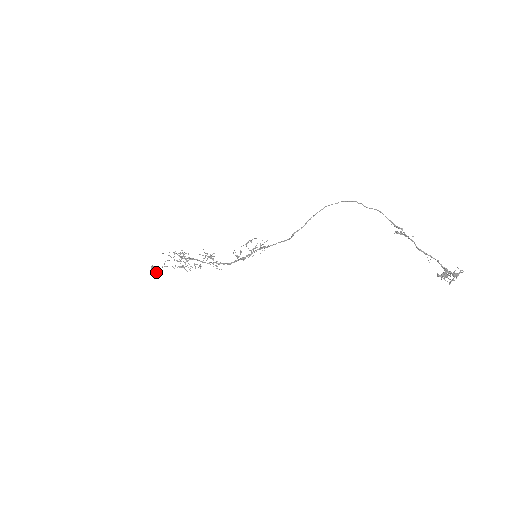
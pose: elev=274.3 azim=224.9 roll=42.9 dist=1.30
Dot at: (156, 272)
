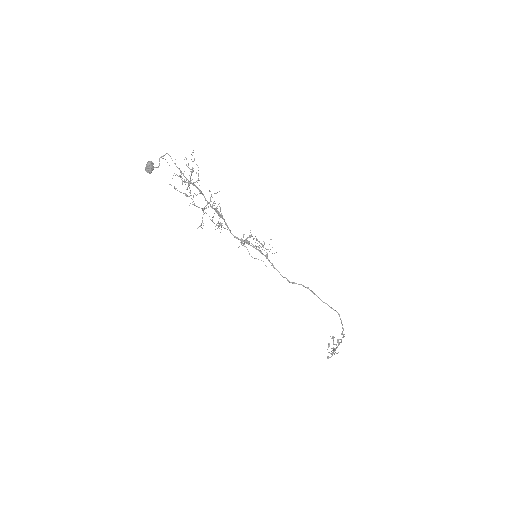
Dot at: (151, 171)
